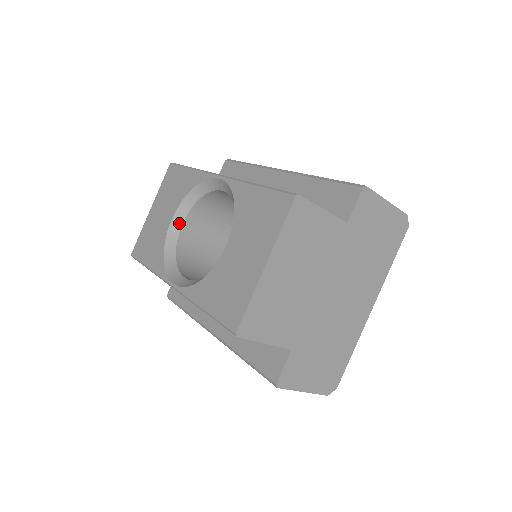
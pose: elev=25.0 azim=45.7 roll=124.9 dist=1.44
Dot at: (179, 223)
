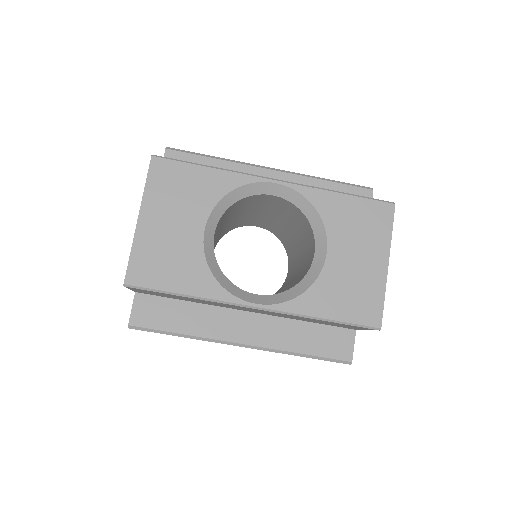
Dot at: (211, 234)
